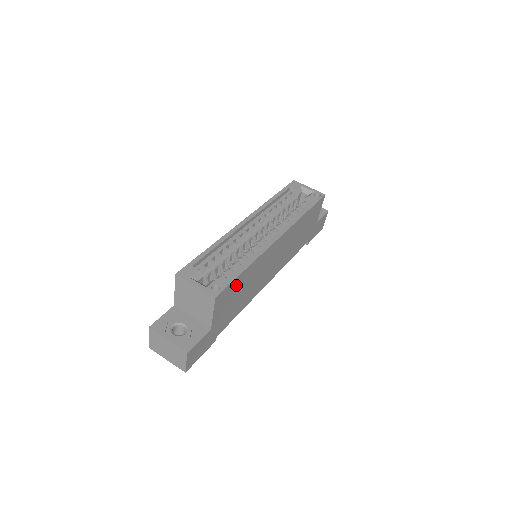
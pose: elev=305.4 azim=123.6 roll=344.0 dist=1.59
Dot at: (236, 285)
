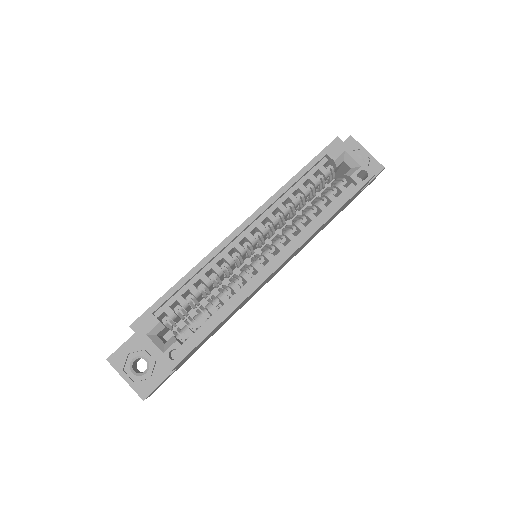
Dot at: (206, 337)
